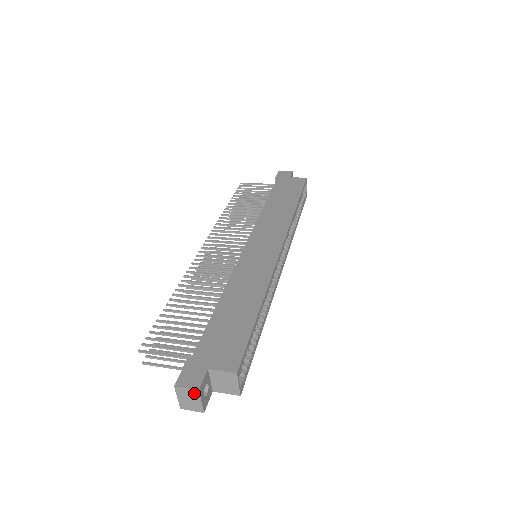
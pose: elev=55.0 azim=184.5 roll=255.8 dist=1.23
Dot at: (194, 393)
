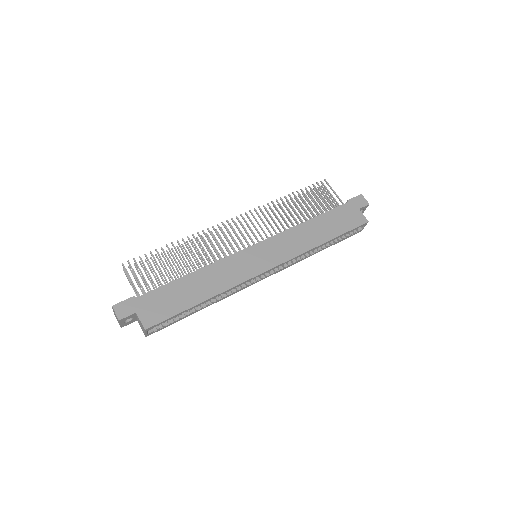
Dot at: (118, 318)
